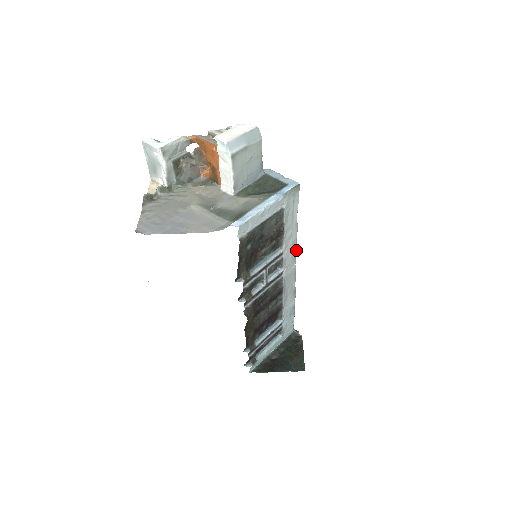
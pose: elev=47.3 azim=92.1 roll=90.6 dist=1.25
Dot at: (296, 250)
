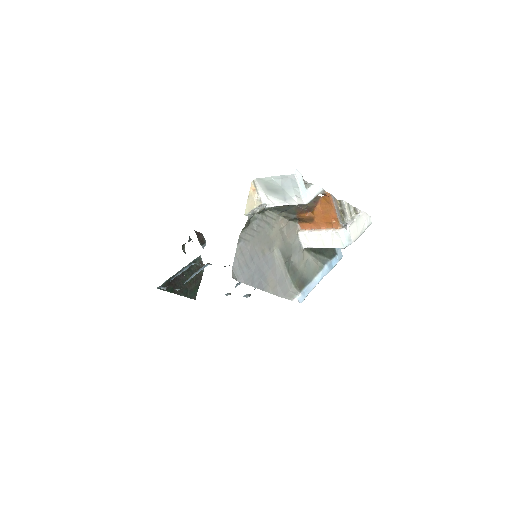
Dot at: occluded
